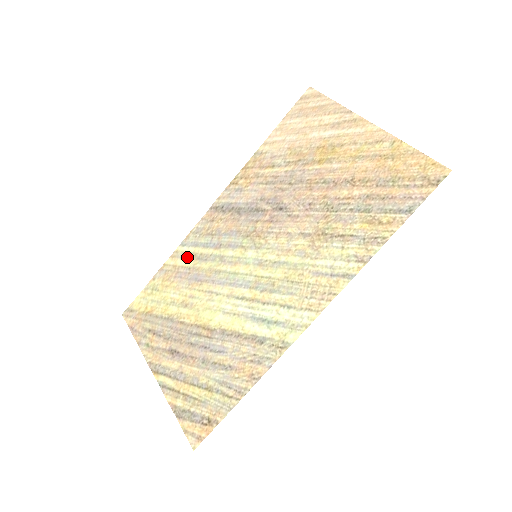
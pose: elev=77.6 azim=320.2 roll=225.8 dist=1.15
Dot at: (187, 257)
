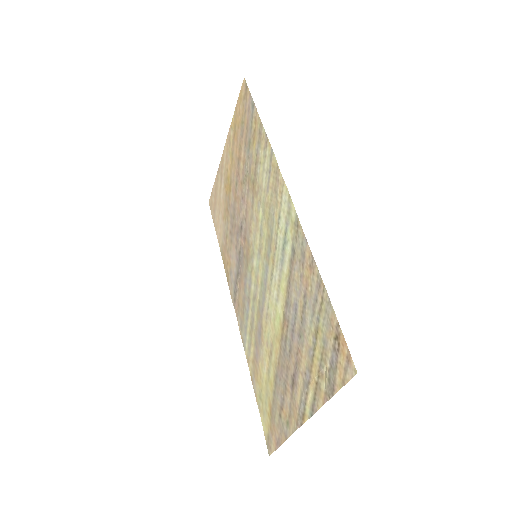
Dot at: (250, 343)
